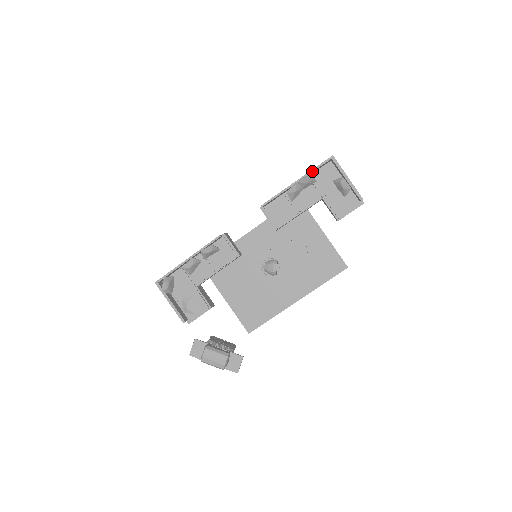
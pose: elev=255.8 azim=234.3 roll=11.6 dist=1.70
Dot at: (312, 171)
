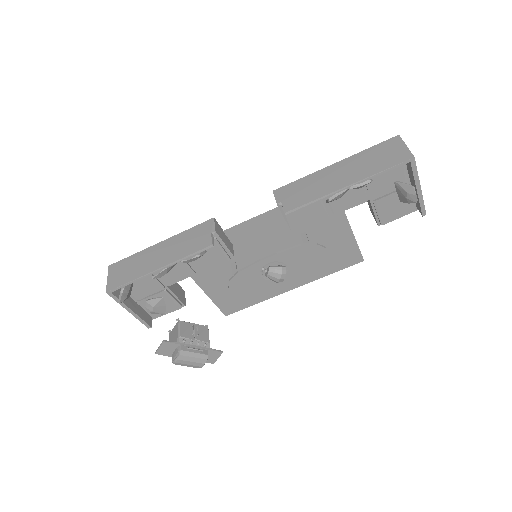
Dot at: (375, 176)
